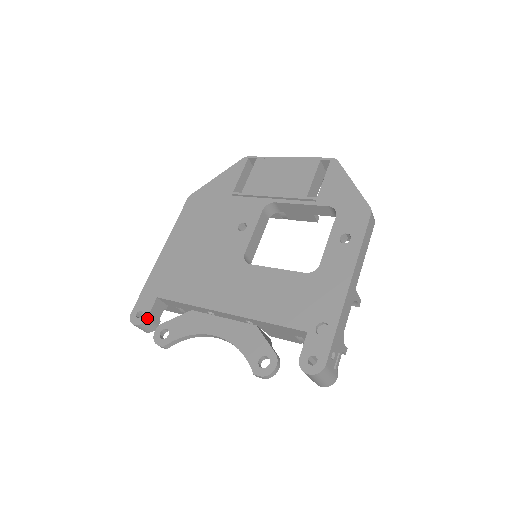
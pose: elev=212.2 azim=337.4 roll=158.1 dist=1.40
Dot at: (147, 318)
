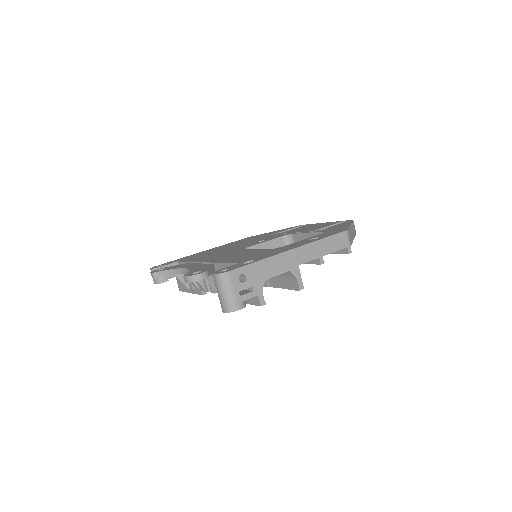
Dot at: (161, 267)
